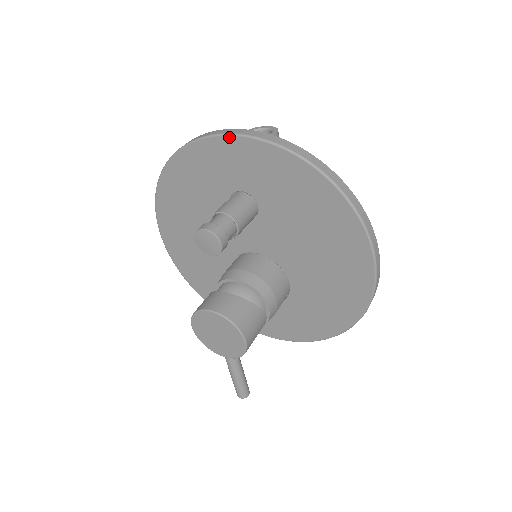
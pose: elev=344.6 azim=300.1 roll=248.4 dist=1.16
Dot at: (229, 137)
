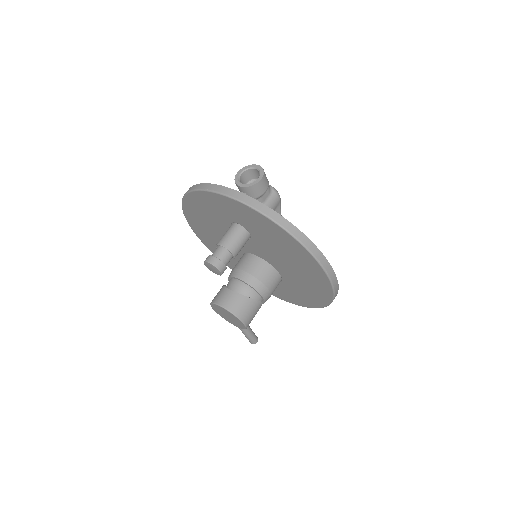
Dot at: (222, 196)
